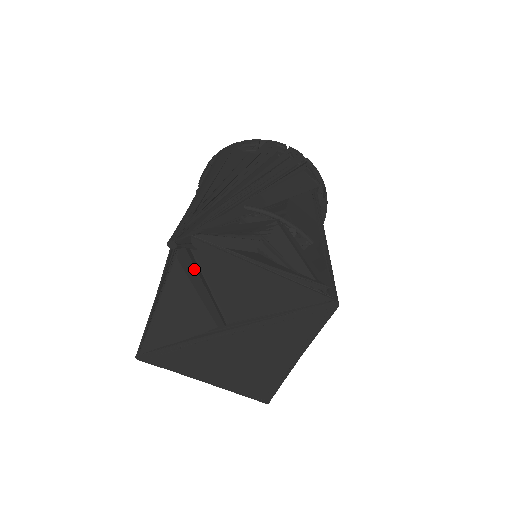
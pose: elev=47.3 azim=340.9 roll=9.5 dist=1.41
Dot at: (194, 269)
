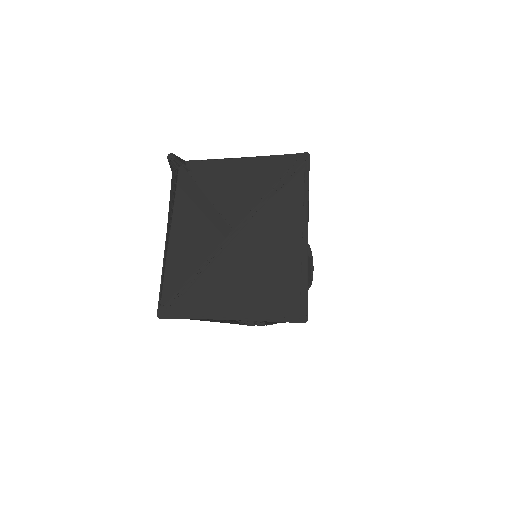
Dot at: (193, 183)
